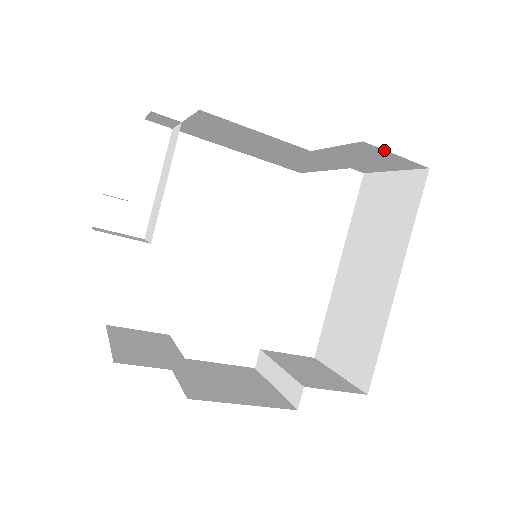
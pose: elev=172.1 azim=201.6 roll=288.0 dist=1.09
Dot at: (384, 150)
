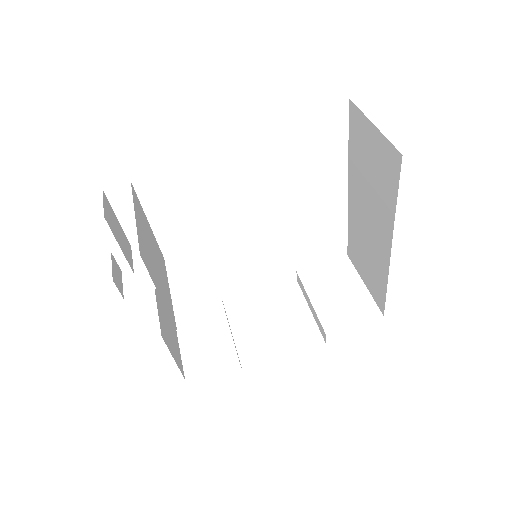
Dot at: occluded
